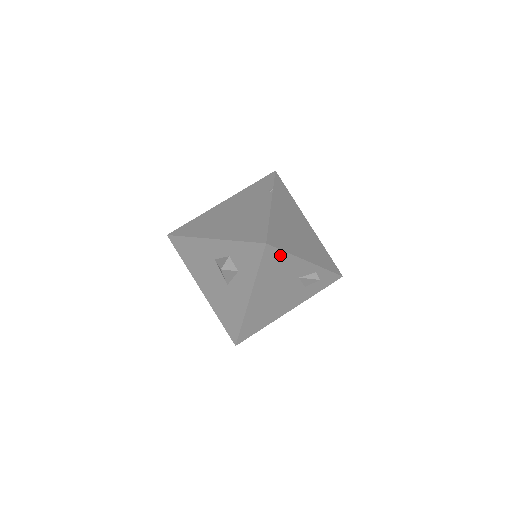
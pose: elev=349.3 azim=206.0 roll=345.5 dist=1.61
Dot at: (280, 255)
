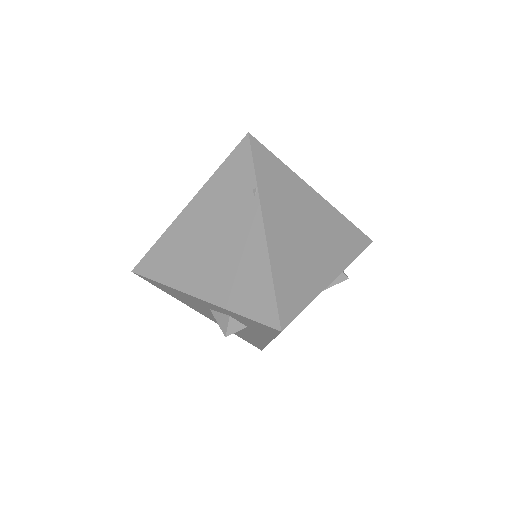
Dot at: occluded
